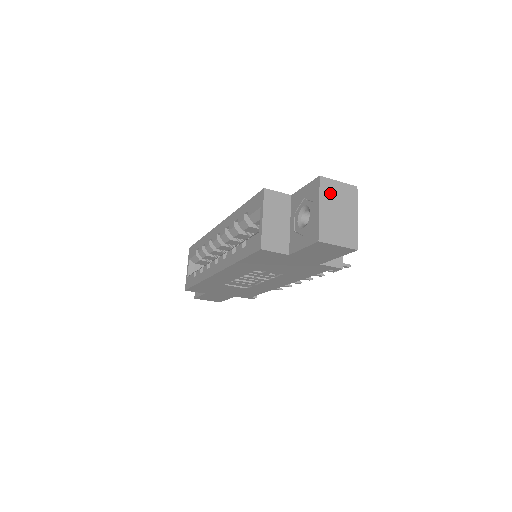
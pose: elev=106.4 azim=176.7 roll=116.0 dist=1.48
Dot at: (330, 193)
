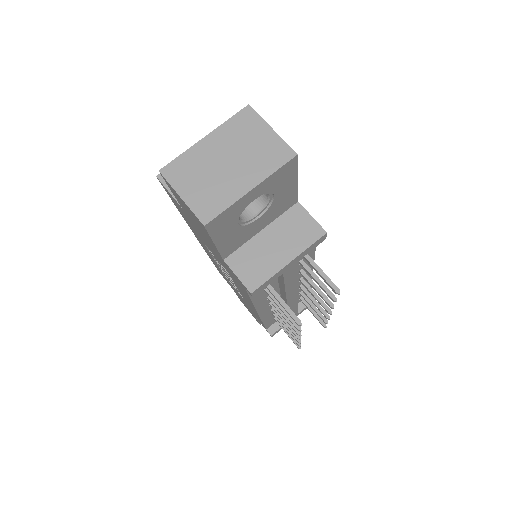
Dot at: (241, 132)
